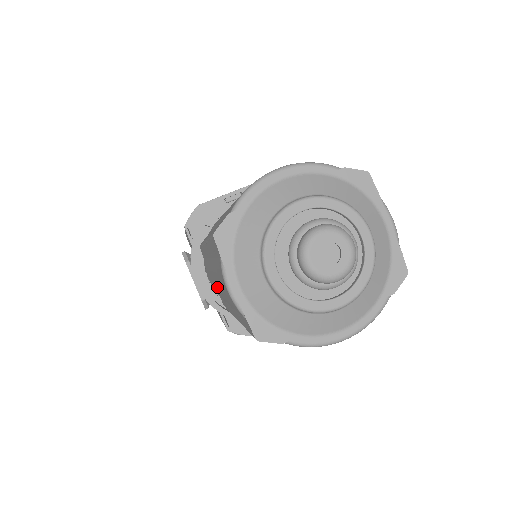
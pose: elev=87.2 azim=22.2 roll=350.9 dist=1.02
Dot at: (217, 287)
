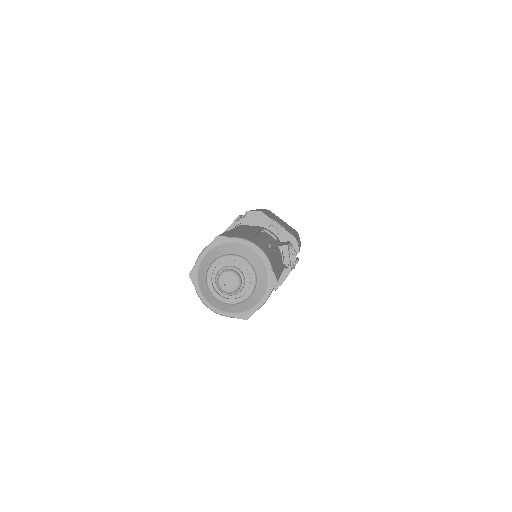
Dot at: occluded
